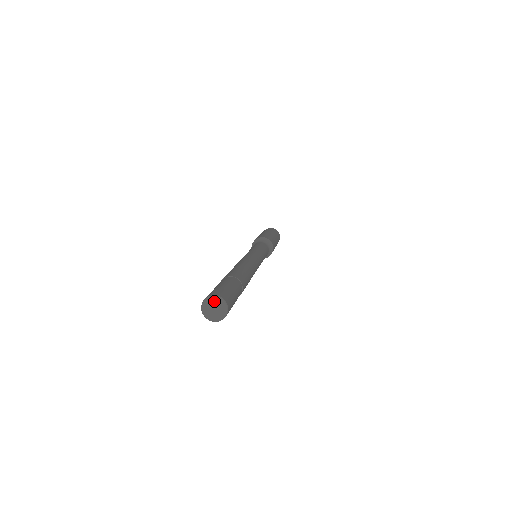
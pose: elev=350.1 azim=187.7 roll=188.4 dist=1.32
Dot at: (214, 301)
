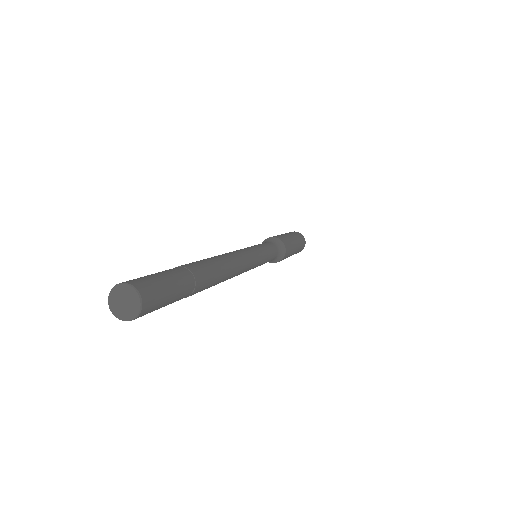
Dot at: (118, 293)
